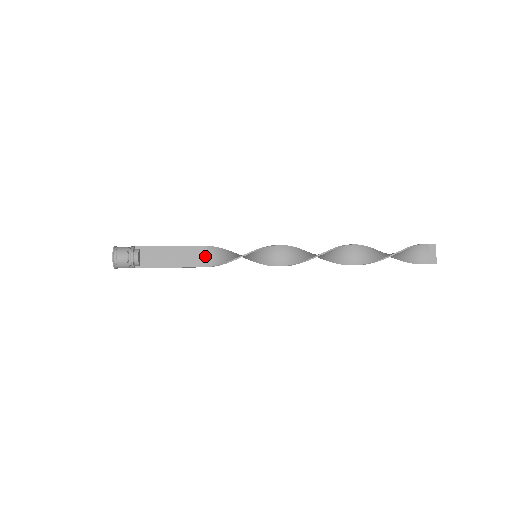
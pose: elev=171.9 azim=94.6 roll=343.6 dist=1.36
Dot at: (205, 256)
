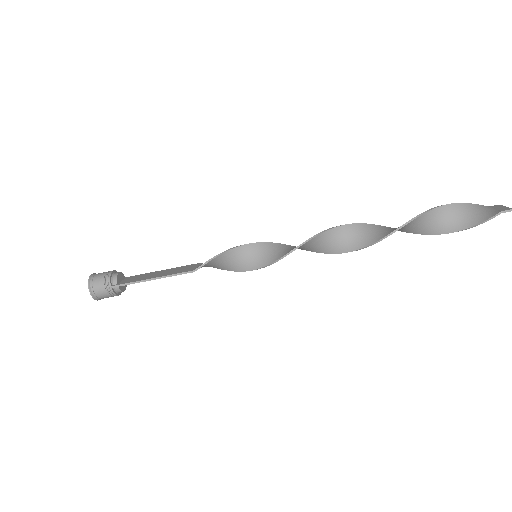
Dot at: (195, 267)
